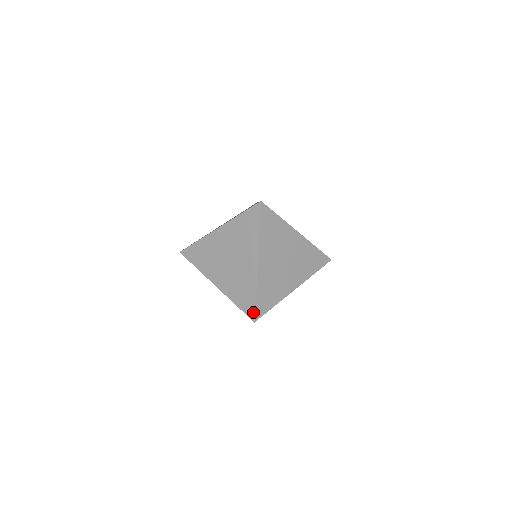
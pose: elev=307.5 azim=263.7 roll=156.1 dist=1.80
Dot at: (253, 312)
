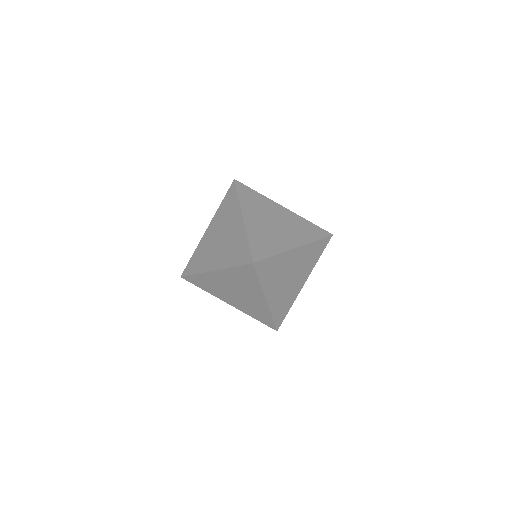
Dot at: (274, 326)
